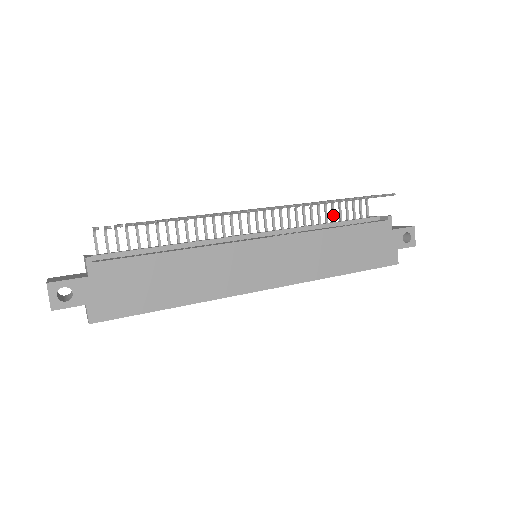
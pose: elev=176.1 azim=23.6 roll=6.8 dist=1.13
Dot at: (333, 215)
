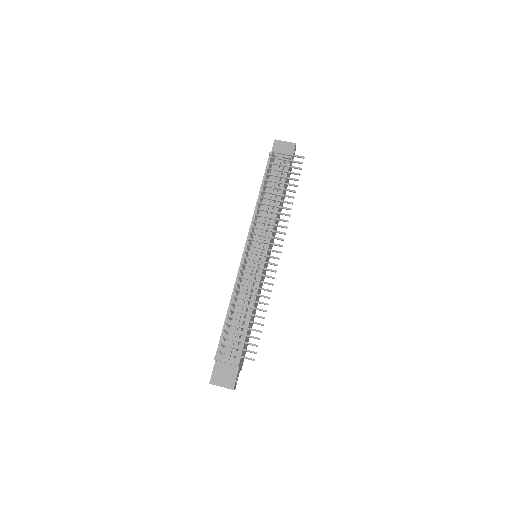
Dot at: occluded
